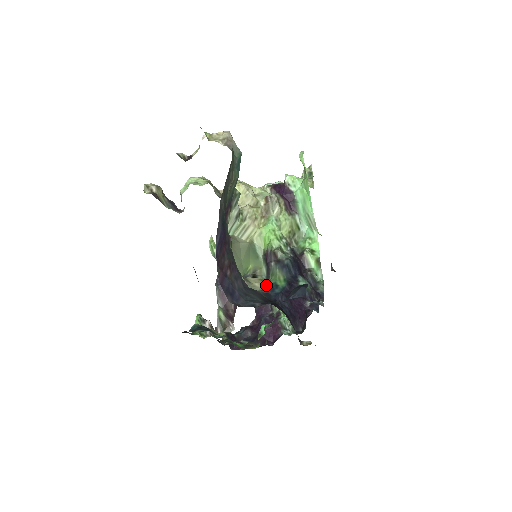
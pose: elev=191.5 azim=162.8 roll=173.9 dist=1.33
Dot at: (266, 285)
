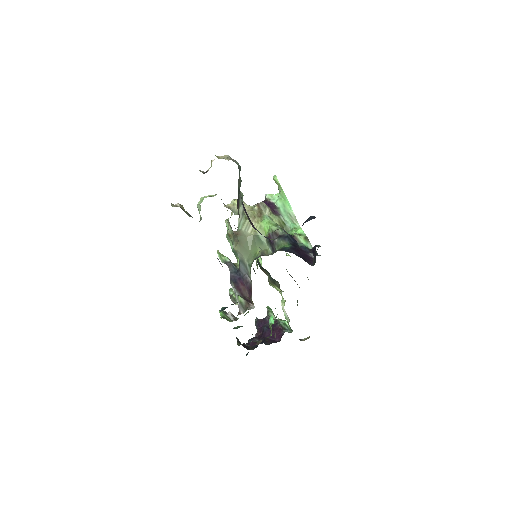
Dot at: (276, 251)
